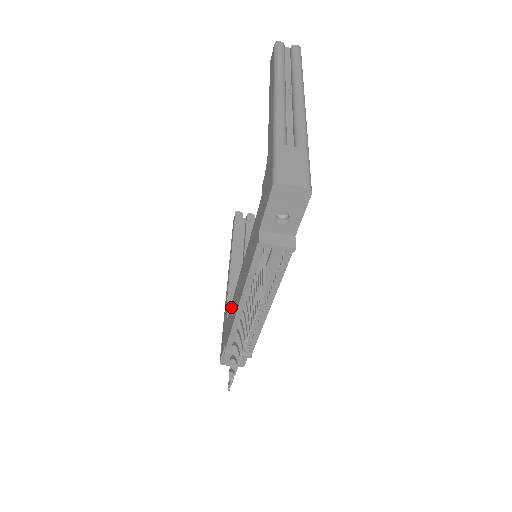
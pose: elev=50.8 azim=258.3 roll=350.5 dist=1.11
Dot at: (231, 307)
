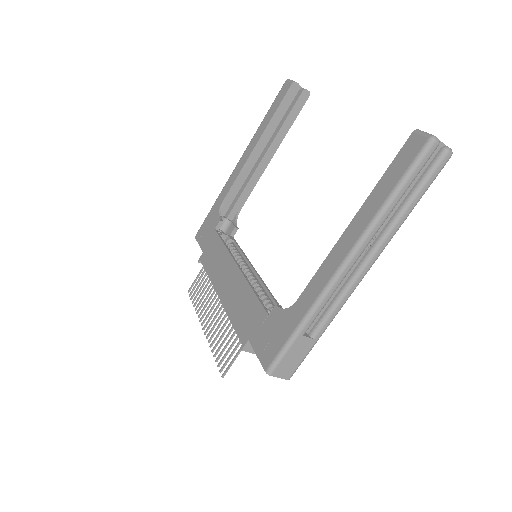
Dot at: (219, 246)
